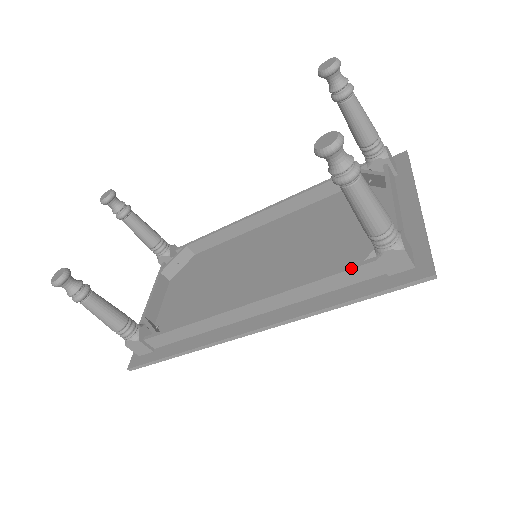
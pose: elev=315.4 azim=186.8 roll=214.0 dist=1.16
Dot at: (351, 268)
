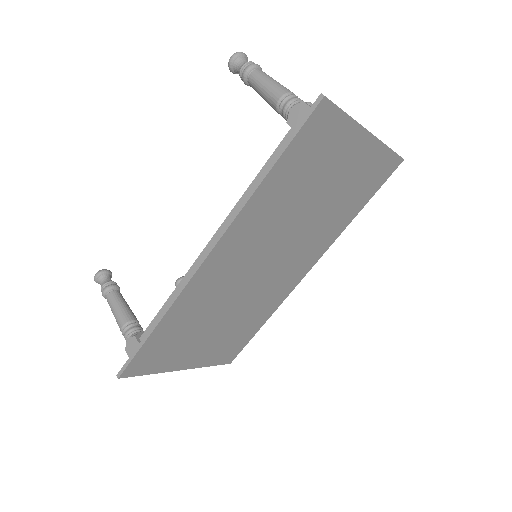
Dot at: (275, 150)
